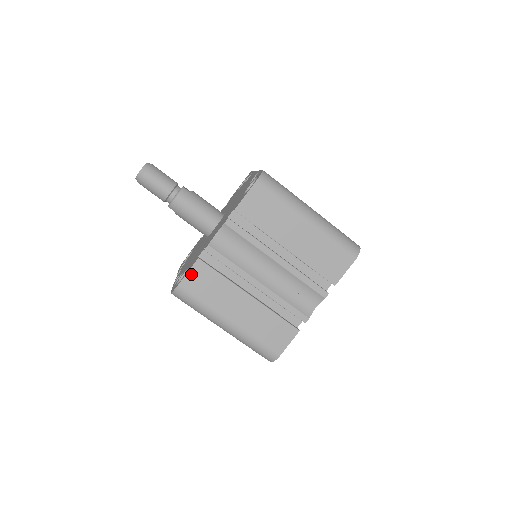
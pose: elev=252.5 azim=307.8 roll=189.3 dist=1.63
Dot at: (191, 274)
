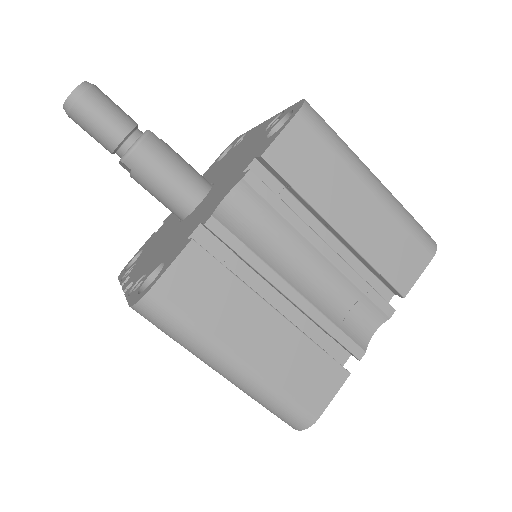
Dot at: (176, 268)
